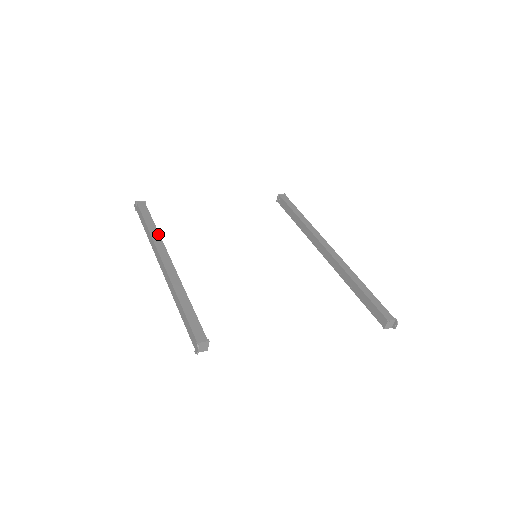
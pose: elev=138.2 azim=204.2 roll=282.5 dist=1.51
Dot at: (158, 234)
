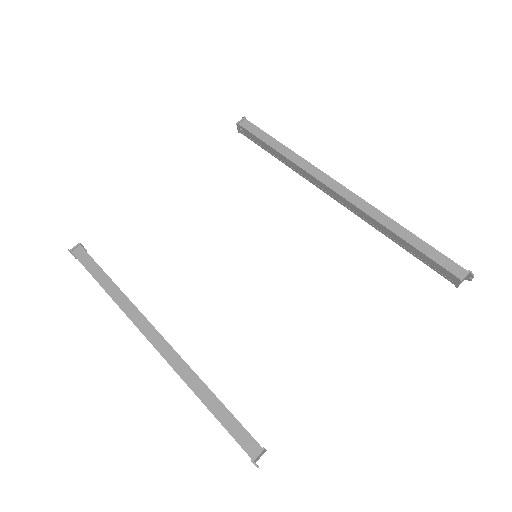
Dot at: (123, 295)
